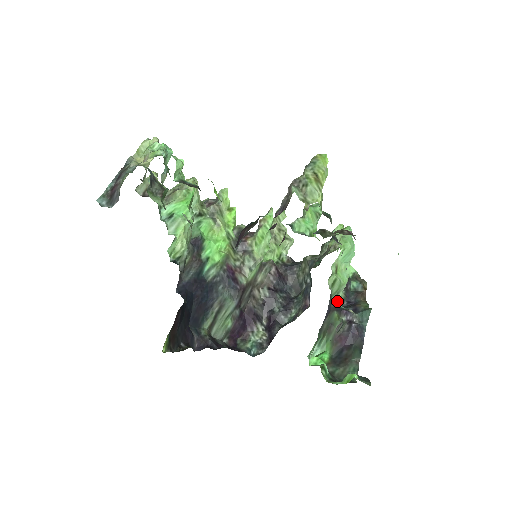
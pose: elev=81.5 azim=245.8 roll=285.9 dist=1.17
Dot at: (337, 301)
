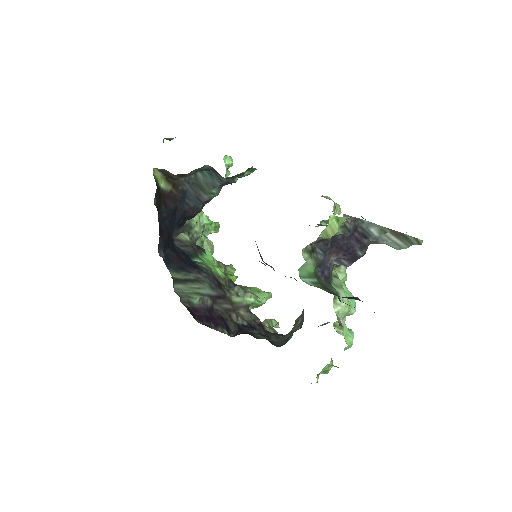
Dot at: (335, 309)
